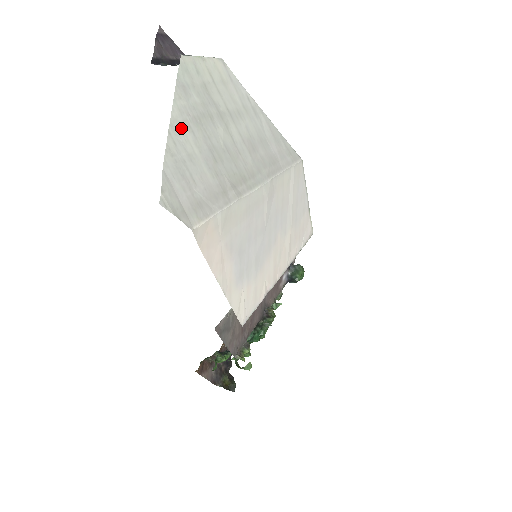
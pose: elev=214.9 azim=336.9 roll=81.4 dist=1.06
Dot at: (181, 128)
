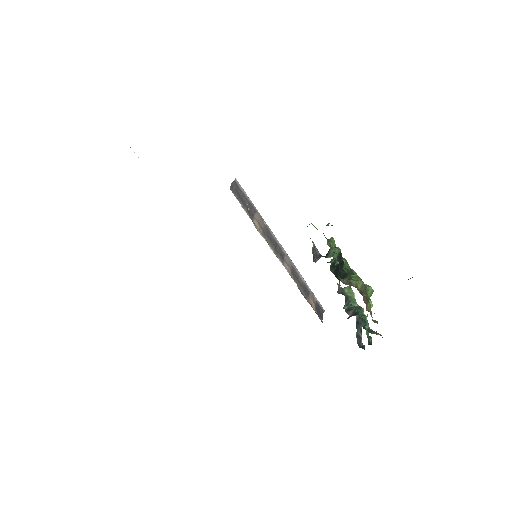
Dot at: occluded
